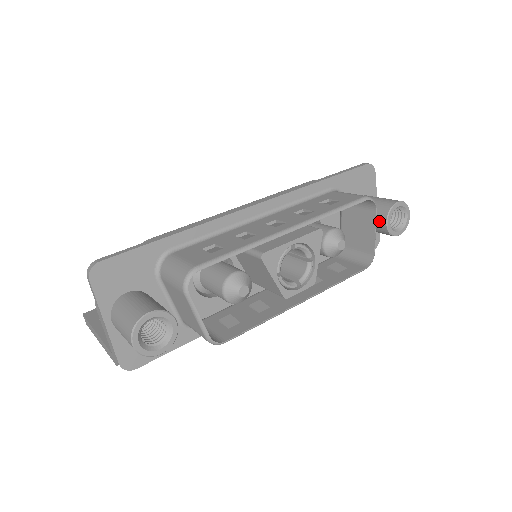
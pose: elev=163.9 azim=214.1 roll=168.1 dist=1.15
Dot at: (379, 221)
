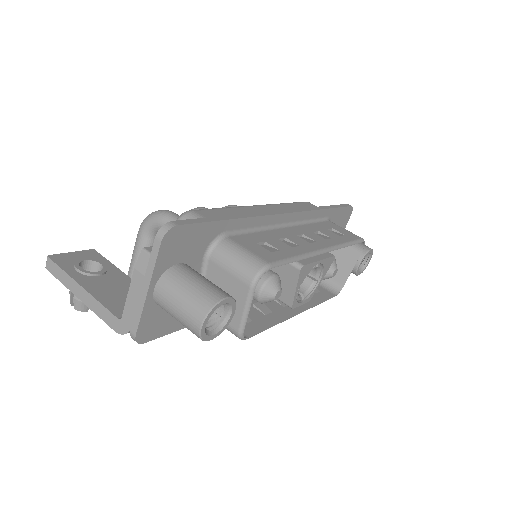
Dot at: occluded
